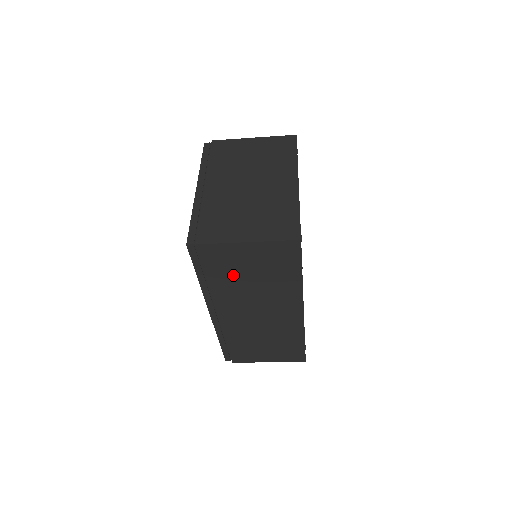
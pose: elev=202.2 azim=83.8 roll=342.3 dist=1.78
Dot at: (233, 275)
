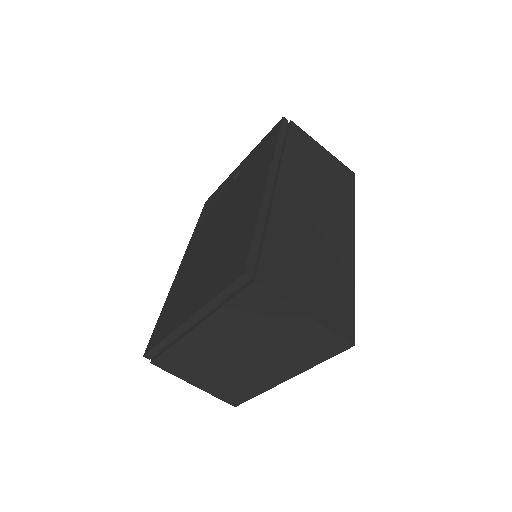
Dot at: (307, 160)
